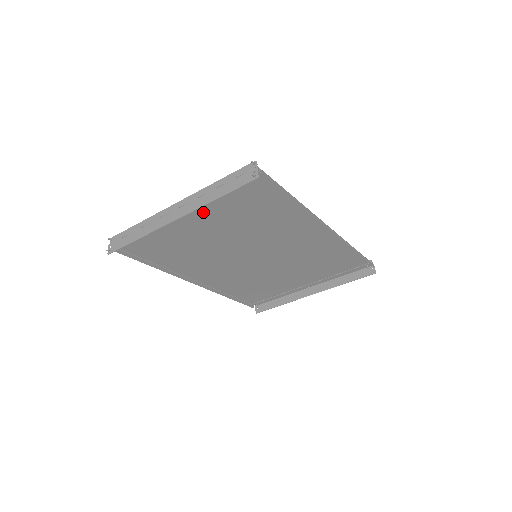
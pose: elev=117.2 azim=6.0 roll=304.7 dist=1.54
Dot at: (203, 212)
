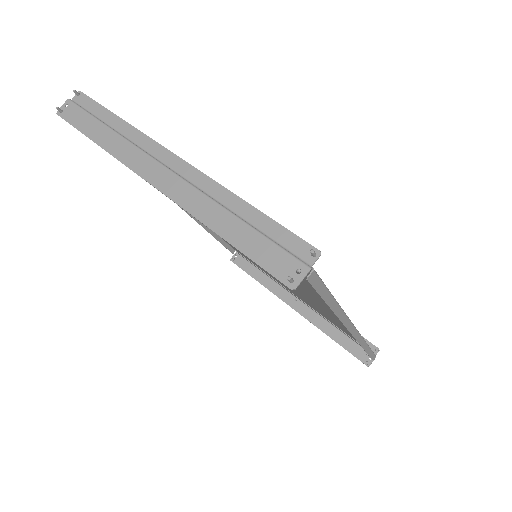
Dot at: occluded
